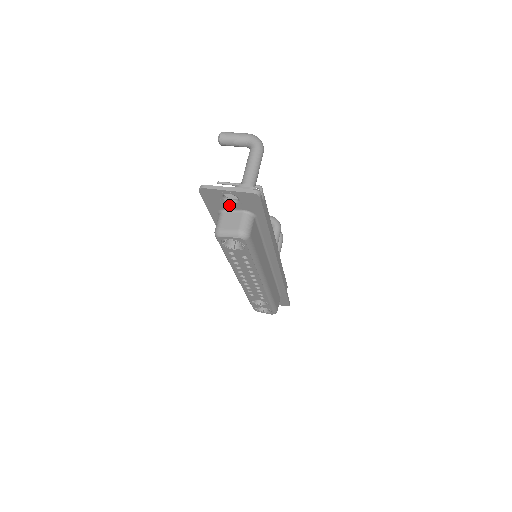
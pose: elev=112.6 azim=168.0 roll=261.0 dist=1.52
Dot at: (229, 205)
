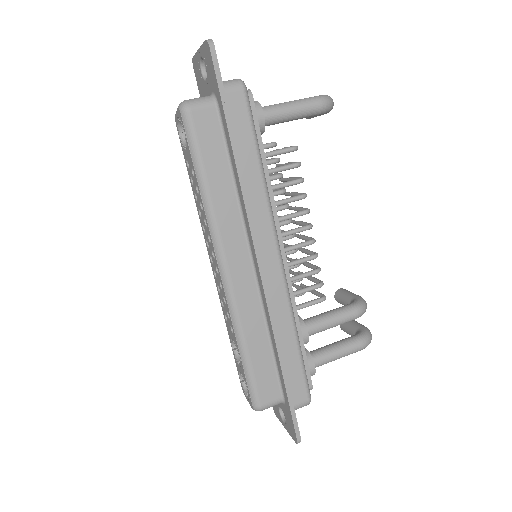
Dot at: (206, 88)
